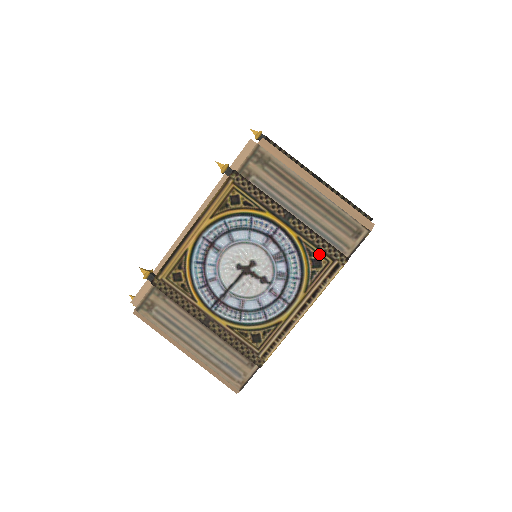
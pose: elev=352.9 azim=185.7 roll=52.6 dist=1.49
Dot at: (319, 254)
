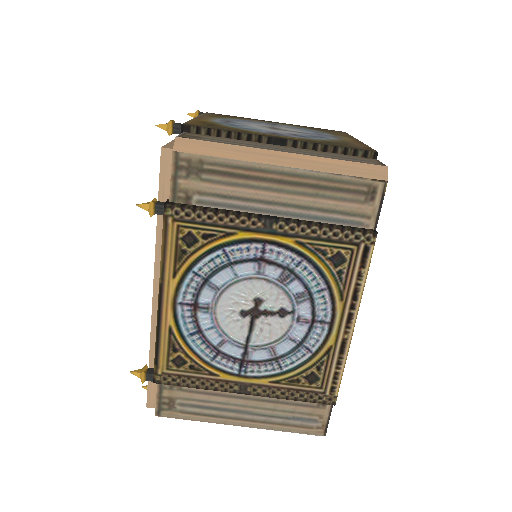
Dot at: (335, 247)
